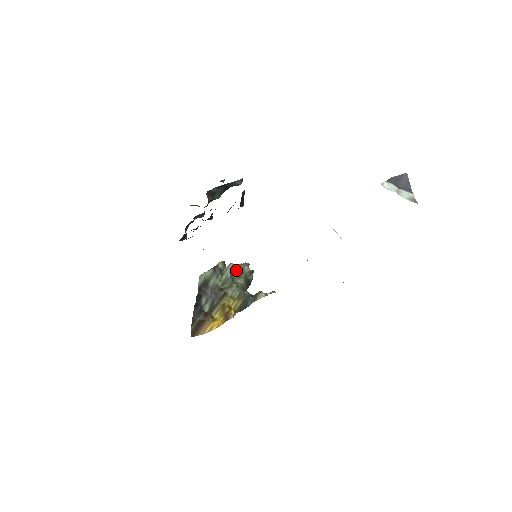
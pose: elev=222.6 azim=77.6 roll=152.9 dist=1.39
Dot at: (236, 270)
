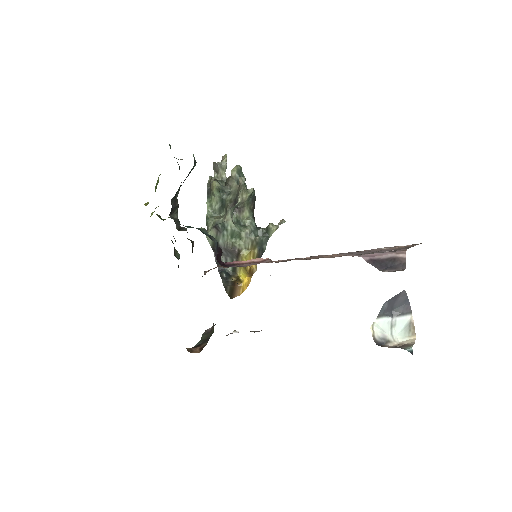
Dot at: occluded
